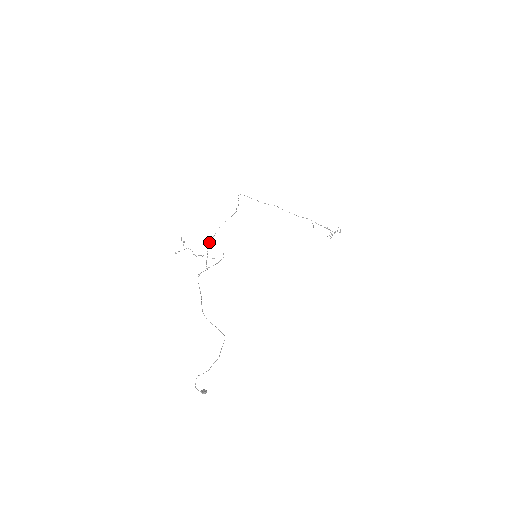
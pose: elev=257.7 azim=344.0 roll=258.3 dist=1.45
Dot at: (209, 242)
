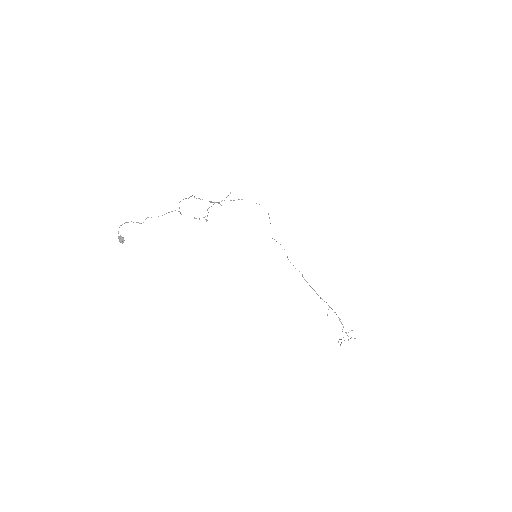
Dot at: occluded
